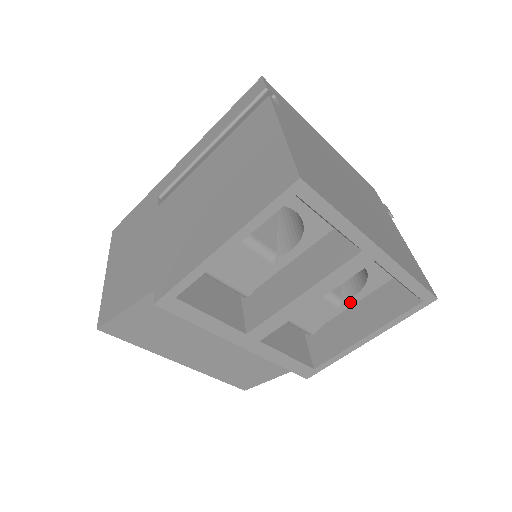
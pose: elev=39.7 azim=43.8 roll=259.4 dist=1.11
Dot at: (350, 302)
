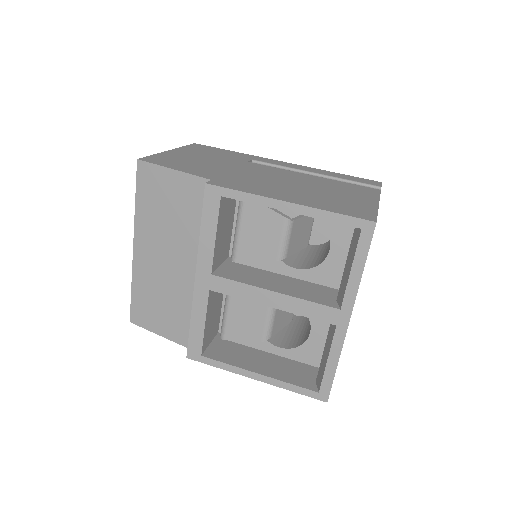
Dot at: (270, 348)
